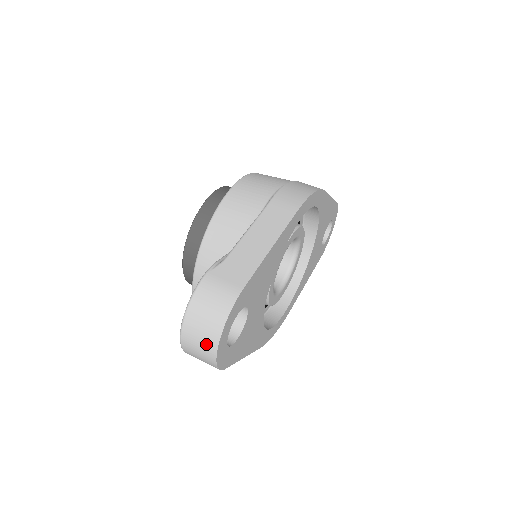
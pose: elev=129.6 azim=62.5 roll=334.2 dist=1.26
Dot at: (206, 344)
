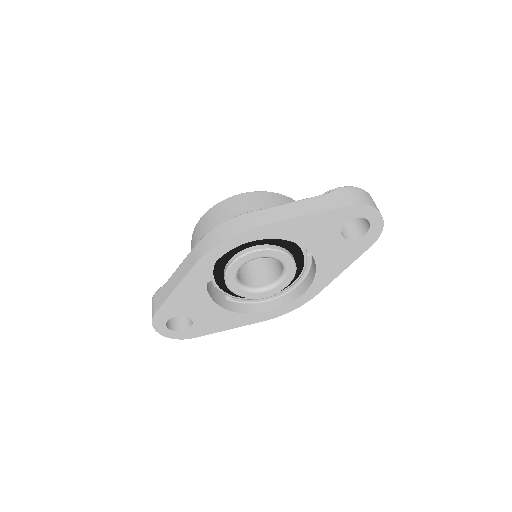
Dot at: occluded
